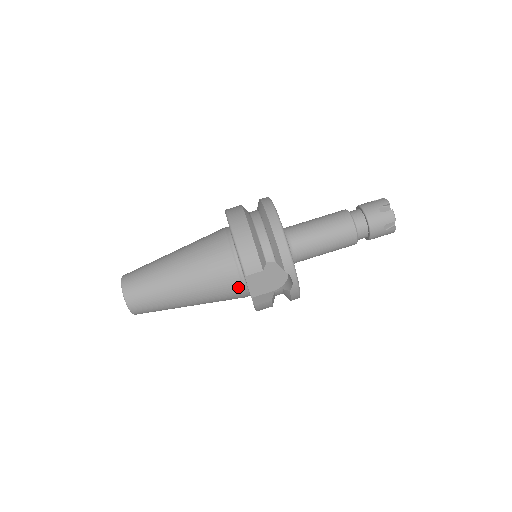
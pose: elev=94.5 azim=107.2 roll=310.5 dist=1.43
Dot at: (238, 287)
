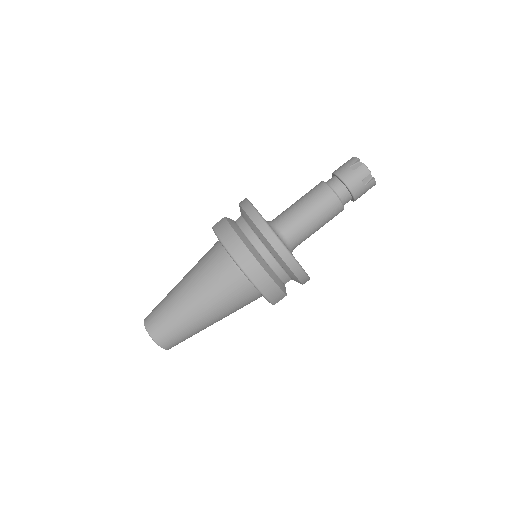
Dot at: occluded
